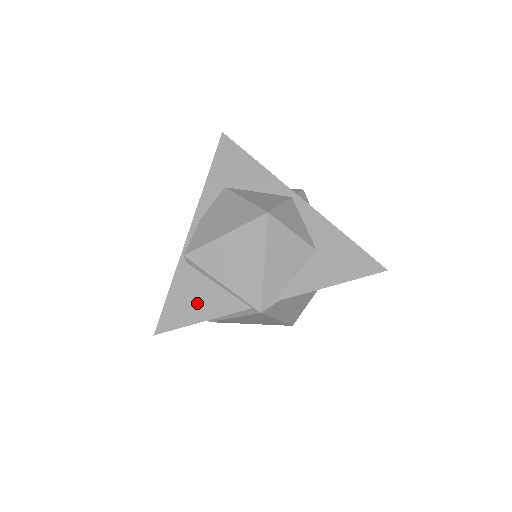
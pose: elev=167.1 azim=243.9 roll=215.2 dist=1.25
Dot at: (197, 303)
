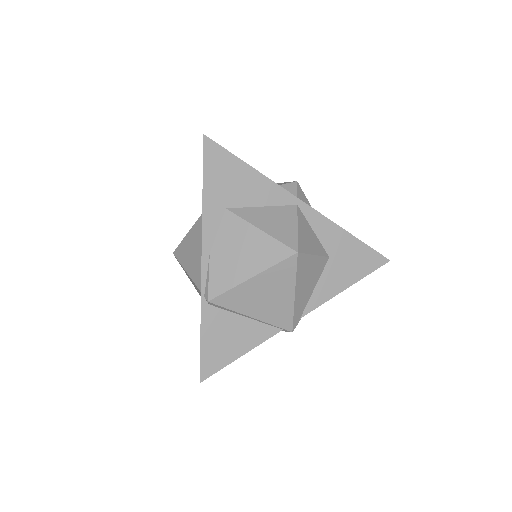
Dot at: (232, 341)
